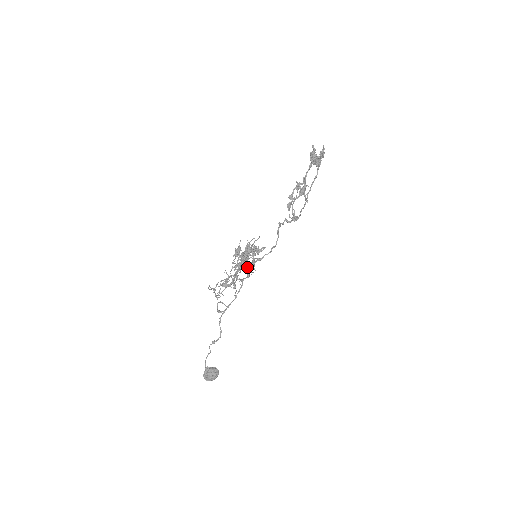
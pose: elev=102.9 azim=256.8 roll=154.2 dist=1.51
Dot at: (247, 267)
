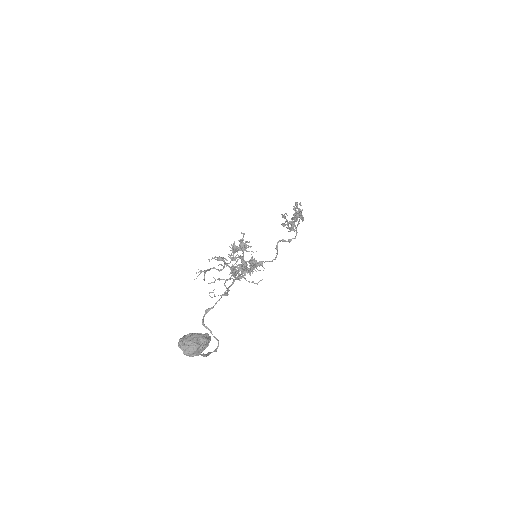
Dot at: occluded
